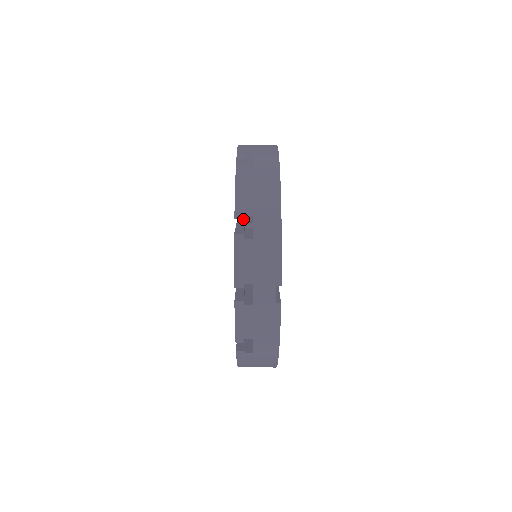
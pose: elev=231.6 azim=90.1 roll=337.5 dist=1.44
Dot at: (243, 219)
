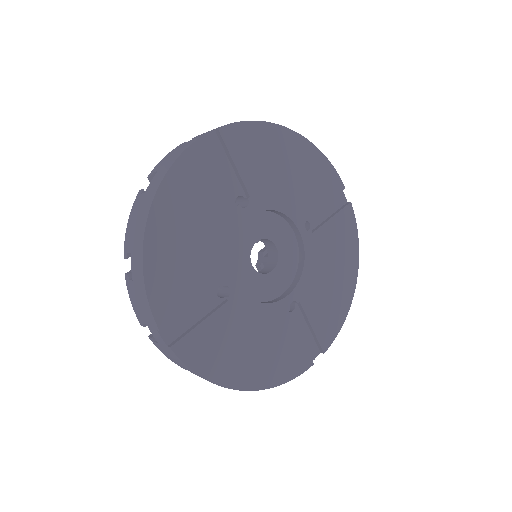
Dot at: occluded
